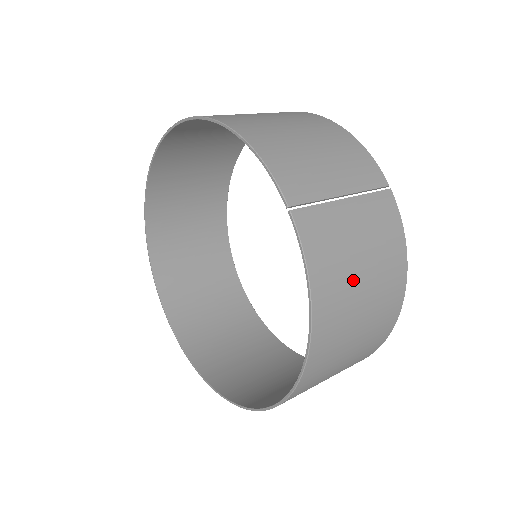
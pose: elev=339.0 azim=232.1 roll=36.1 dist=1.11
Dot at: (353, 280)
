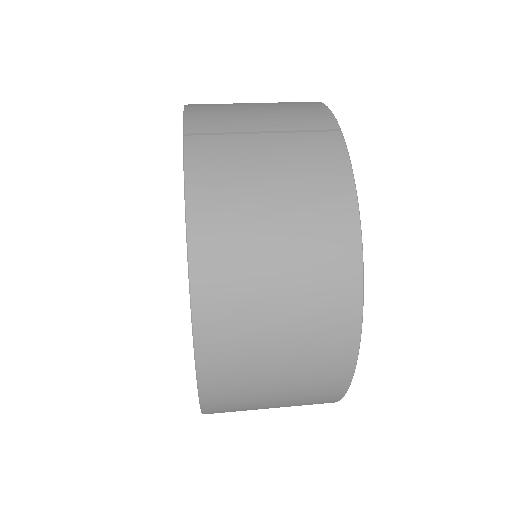
Dot at: (255, 207)
